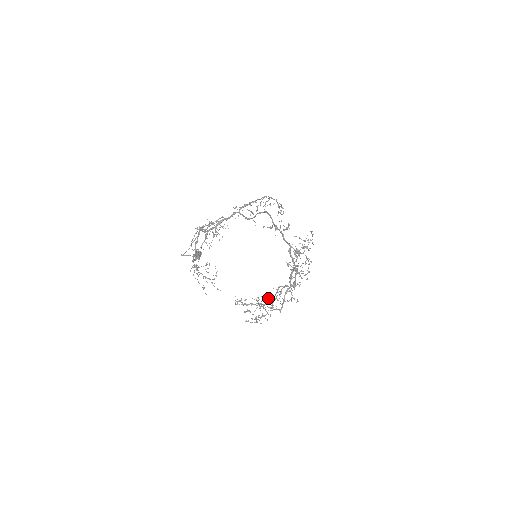
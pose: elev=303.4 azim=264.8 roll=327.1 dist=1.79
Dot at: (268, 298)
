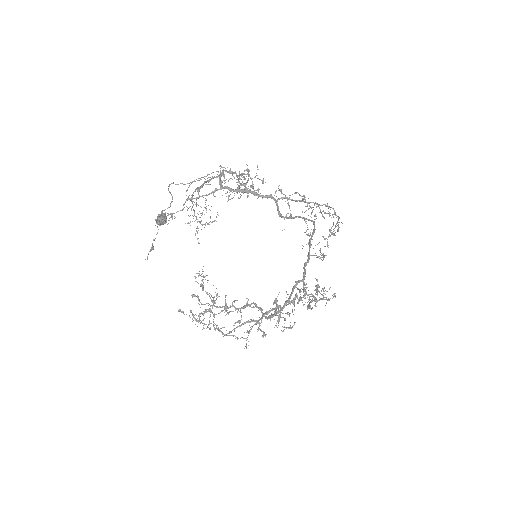
Dot at: occluded
